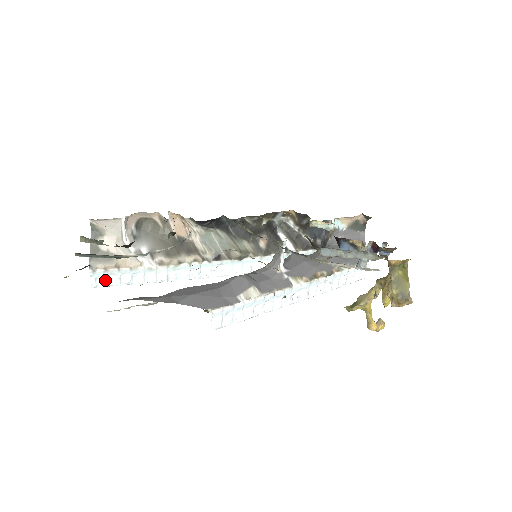
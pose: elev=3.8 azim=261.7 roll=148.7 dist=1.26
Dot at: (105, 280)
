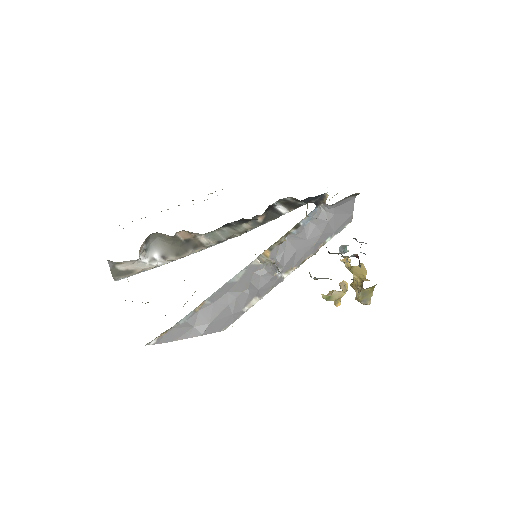
Dot at: (127, 277)
